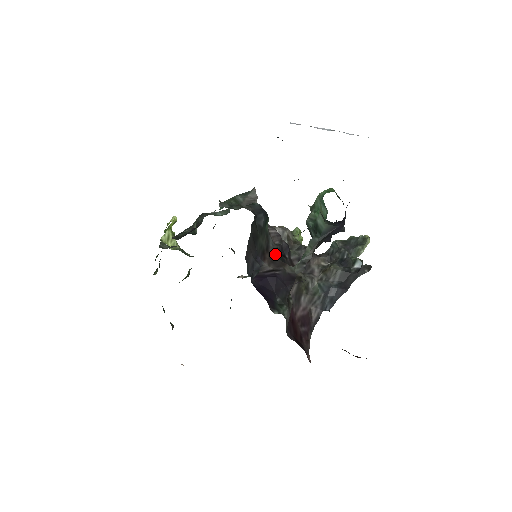
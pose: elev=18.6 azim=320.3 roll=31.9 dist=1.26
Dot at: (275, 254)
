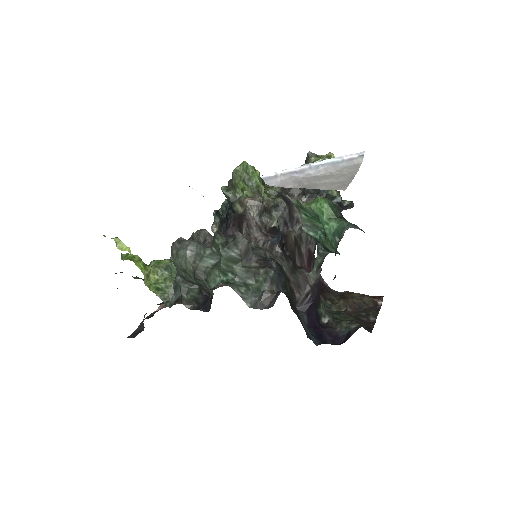
Dot at: (291, 272)
